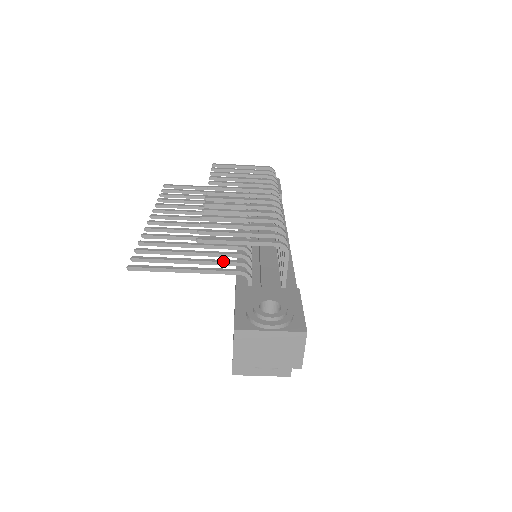
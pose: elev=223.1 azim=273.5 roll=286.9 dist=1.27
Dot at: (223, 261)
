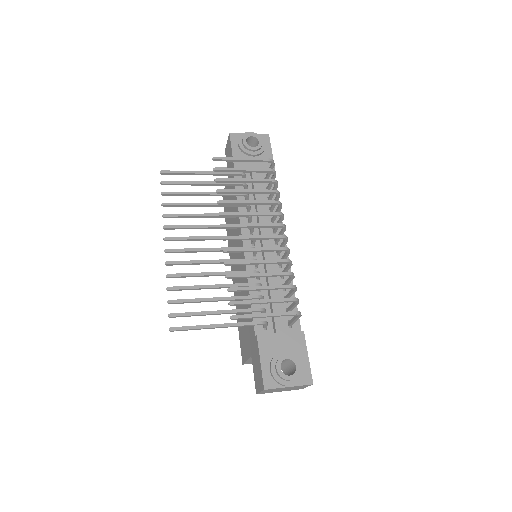
Dot at: (245, 311)
